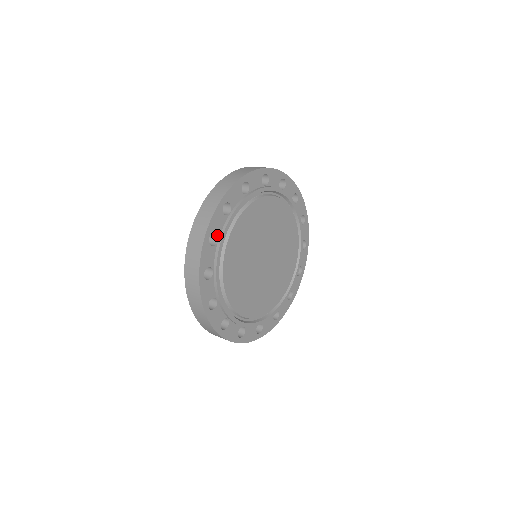
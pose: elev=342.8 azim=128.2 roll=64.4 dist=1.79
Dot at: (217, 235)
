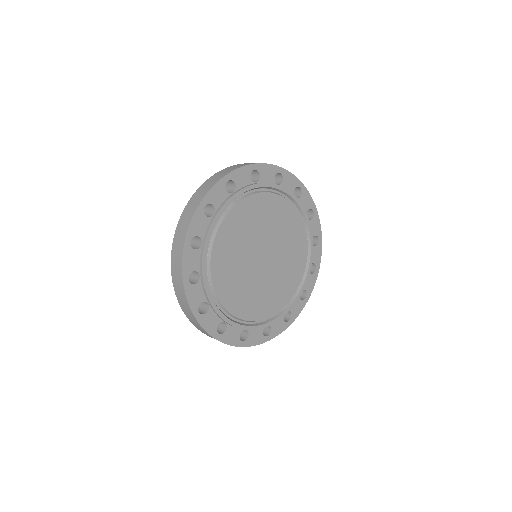
Dot at: (197, 271)
